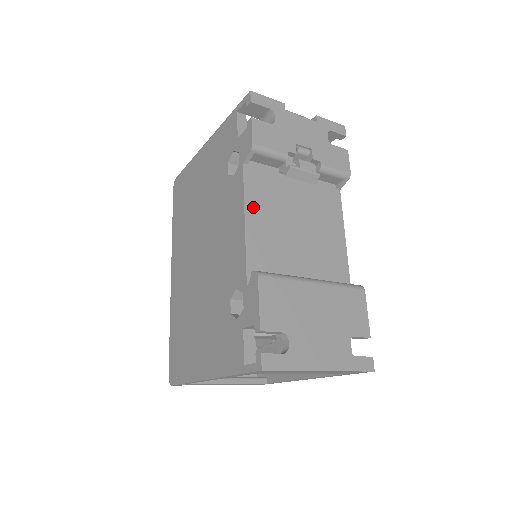
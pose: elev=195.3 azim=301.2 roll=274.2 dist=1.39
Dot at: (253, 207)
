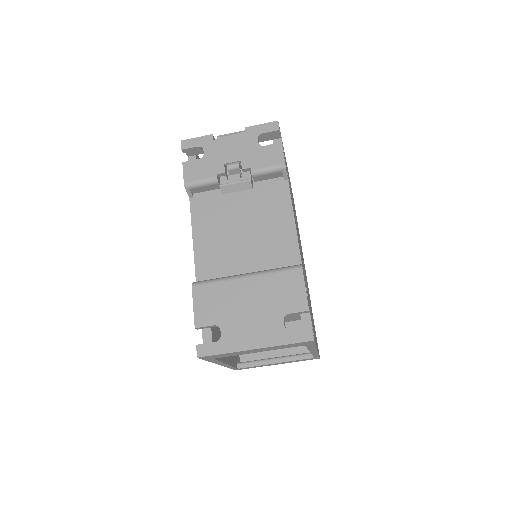
Dot at: (200, 230)
